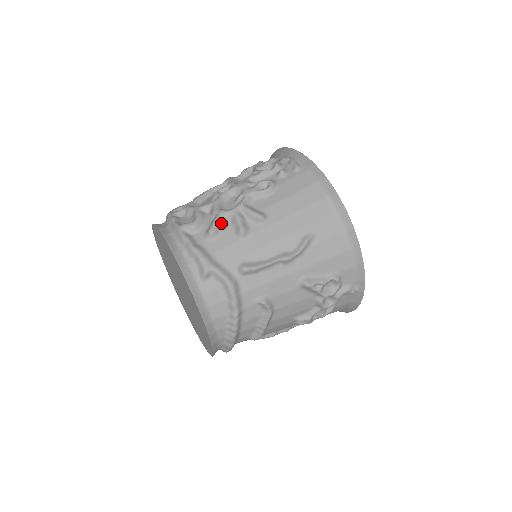
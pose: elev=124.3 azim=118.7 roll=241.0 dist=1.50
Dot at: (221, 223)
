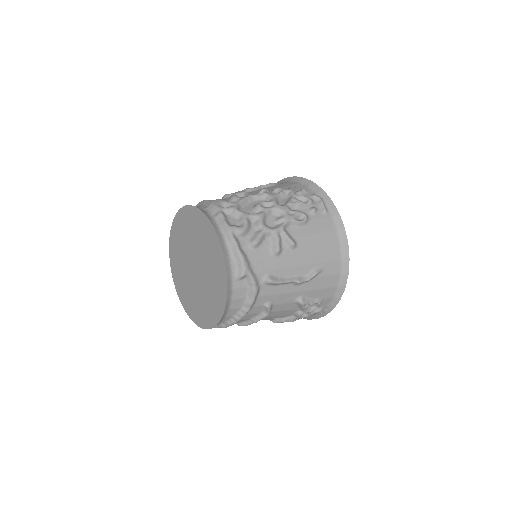
Dot at: (263, 237)
